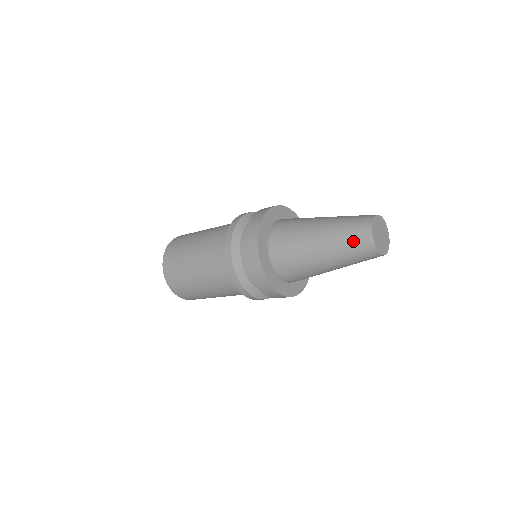
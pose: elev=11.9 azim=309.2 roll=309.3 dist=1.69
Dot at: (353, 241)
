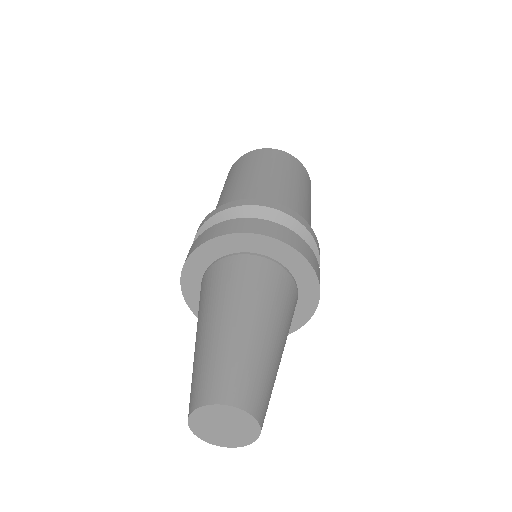
Dot at: (195, 381)
